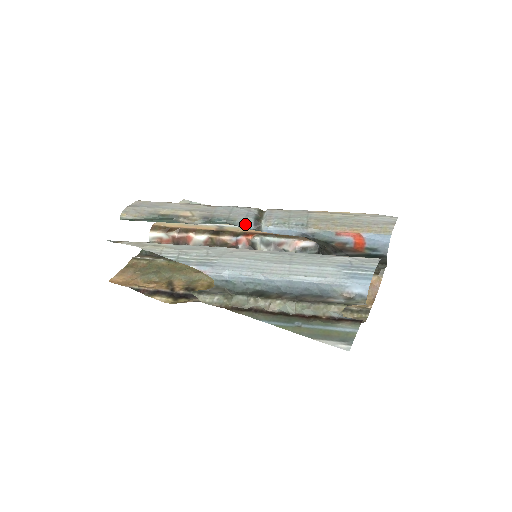
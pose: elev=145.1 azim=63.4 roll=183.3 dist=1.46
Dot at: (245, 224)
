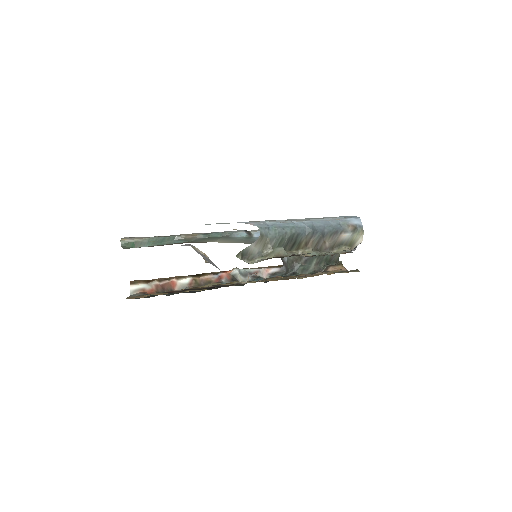
Dot at: (239, 232)
